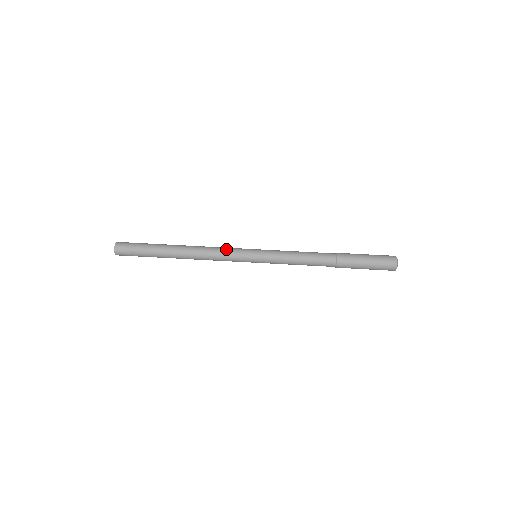
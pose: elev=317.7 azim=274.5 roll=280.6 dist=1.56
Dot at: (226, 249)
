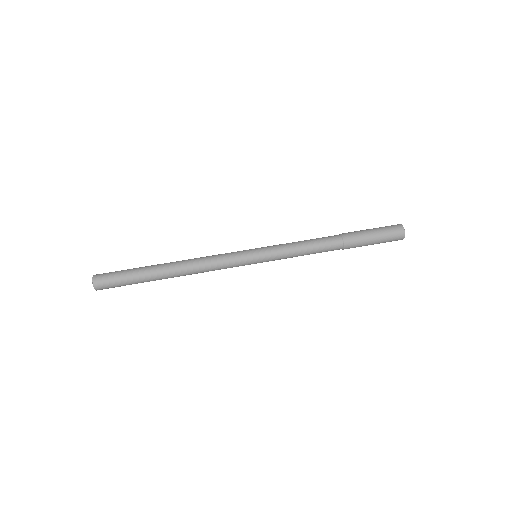
Dot at: (222, 254)
